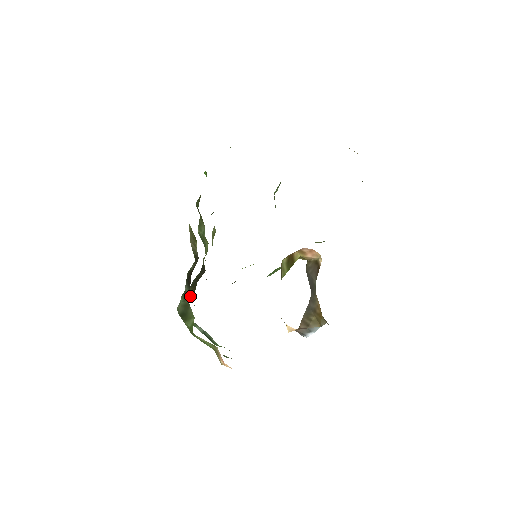
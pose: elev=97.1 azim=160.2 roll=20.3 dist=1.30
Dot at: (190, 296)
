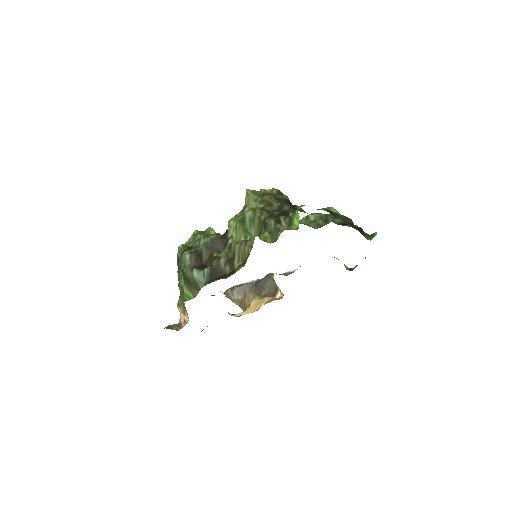
Dot at: (201, 264)
